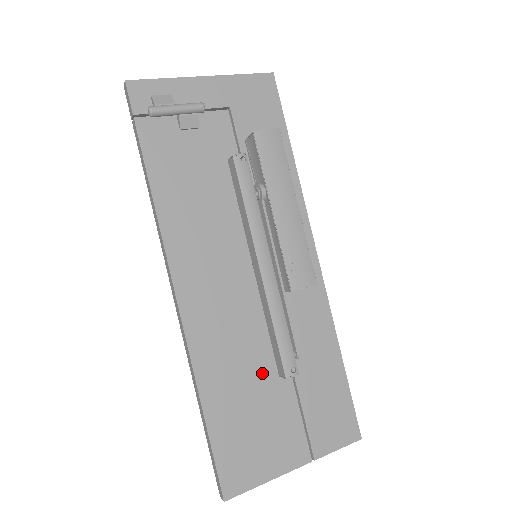
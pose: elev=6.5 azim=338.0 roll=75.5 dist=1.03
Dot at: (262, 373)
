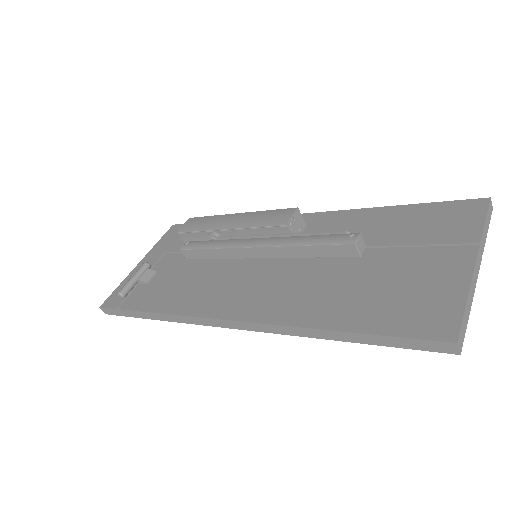
Dot at: (347, 272)
